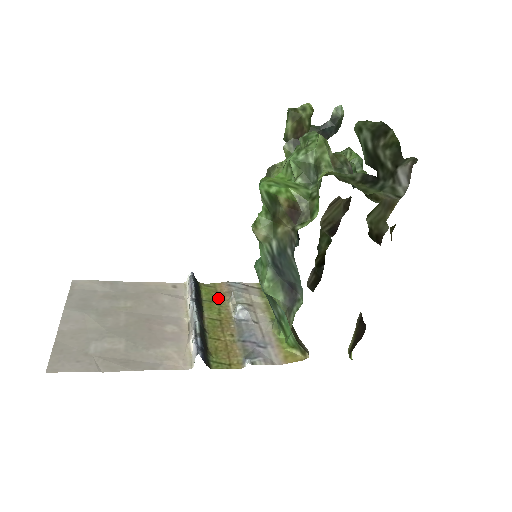
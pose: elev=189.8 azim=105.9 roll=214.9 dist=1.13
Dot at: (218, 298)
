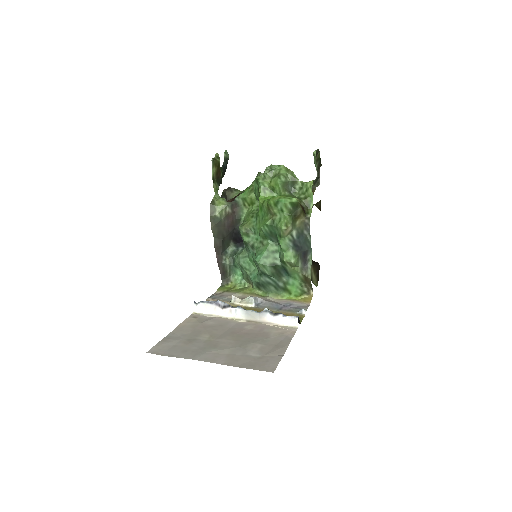
Dot at: occluded
